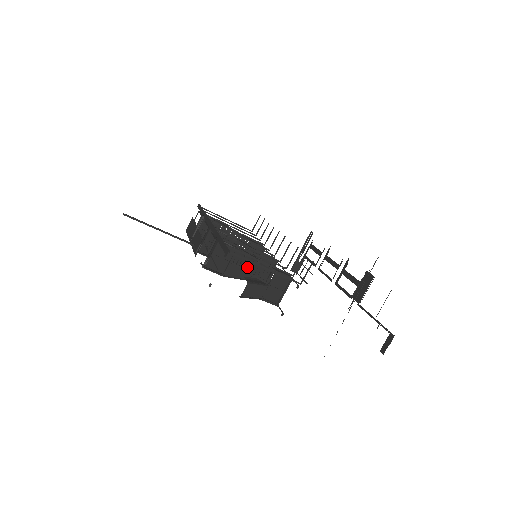
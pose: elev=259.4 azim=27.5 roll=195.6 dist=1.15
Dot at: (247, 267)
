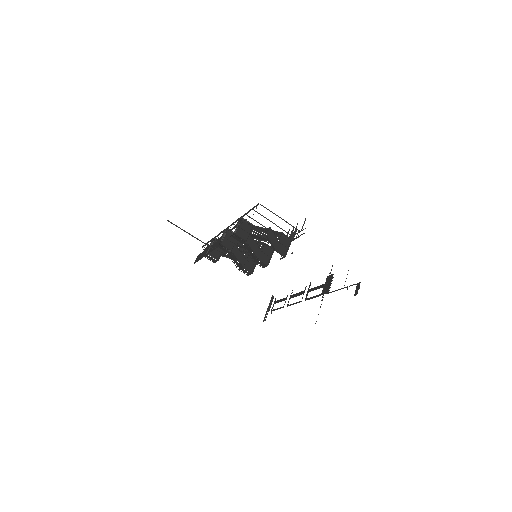
Dot at: (262, 234)
